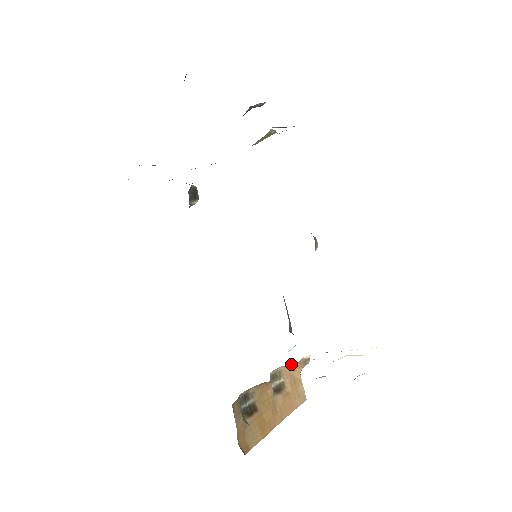
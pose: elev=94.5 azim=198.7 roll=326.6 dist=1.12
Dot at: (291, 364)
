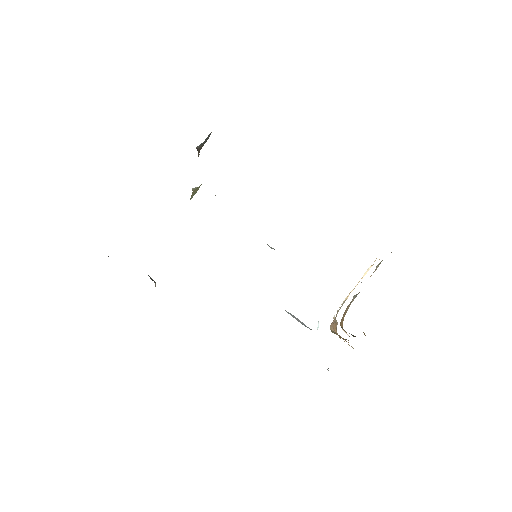
Dot at: occluded
